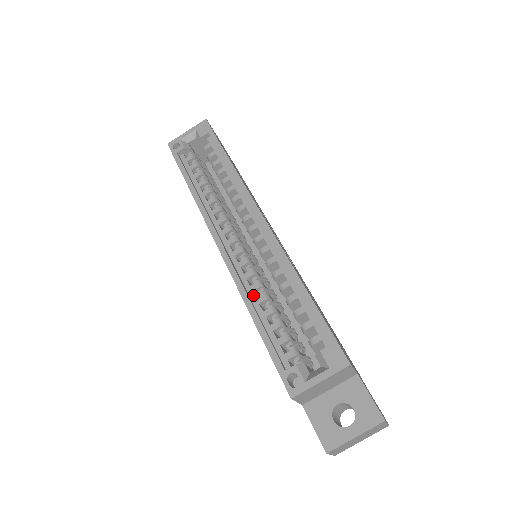
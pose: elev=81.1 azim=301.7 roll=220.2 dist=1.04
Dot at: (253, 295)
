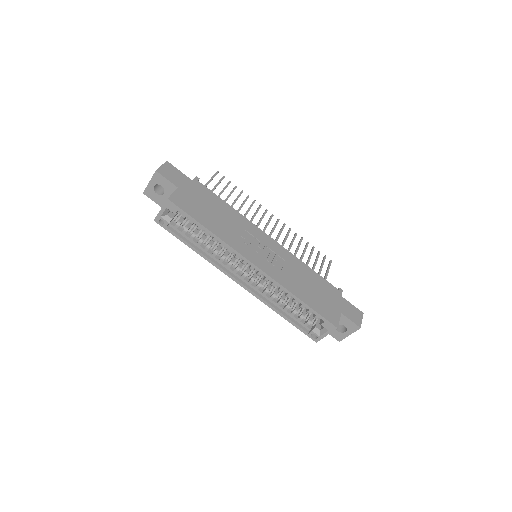
Dot at: (273, 302)
